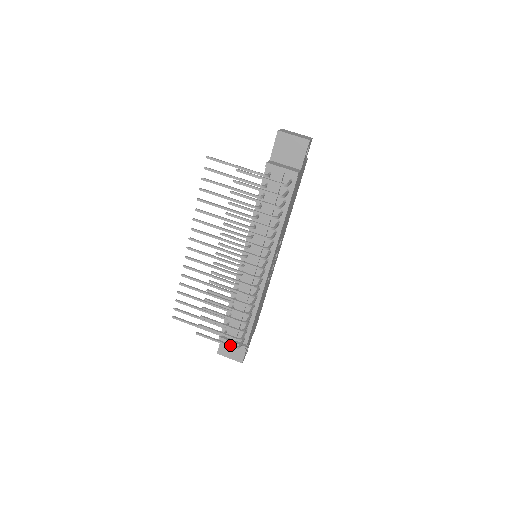
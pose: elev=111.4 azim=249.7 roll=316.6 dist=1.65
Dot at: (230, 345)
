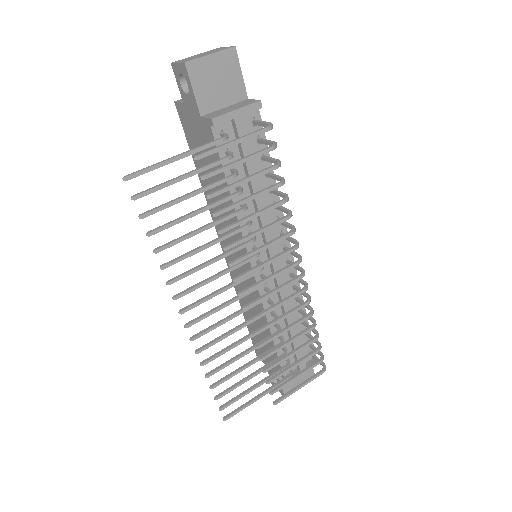
Dot at: (318, 375)
